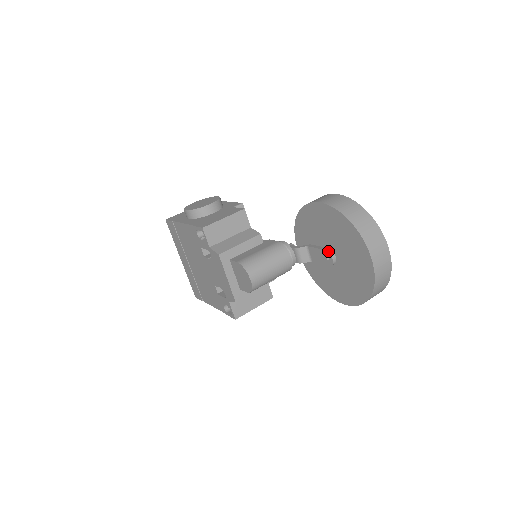
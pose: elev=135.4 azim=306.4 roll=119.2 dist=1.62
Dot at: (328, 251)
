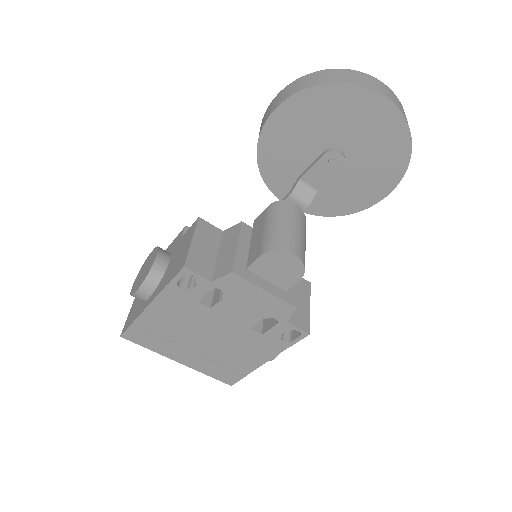
Dot at: (328, 151)
